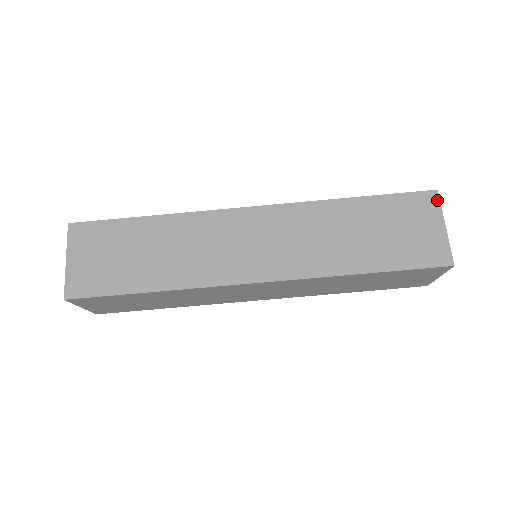
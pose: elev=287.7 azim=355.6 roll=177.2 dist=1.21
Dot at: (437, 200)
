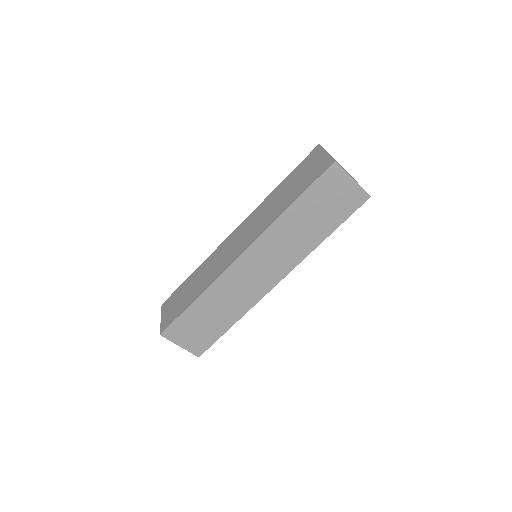
Dot at: (339, 168)
